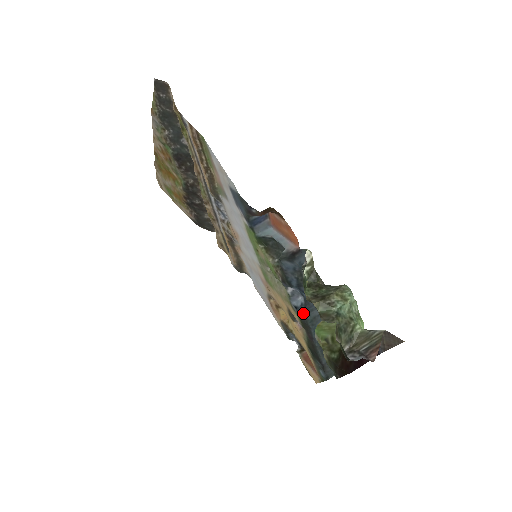
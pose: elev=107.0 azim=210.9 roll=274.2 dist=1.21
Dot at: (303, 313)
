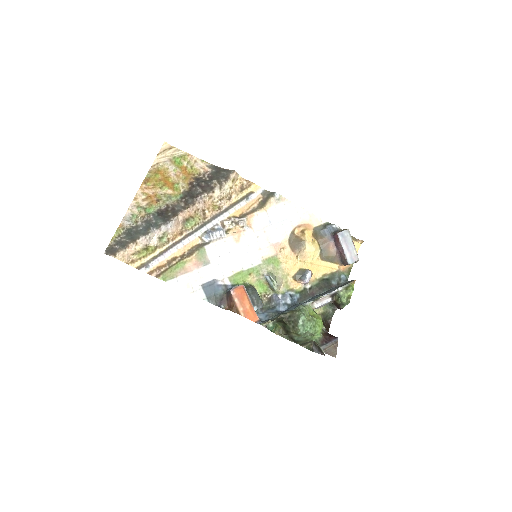
Dot at: (295, 303)
